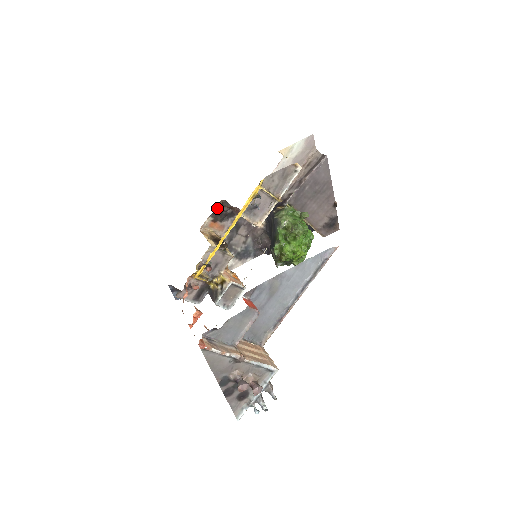
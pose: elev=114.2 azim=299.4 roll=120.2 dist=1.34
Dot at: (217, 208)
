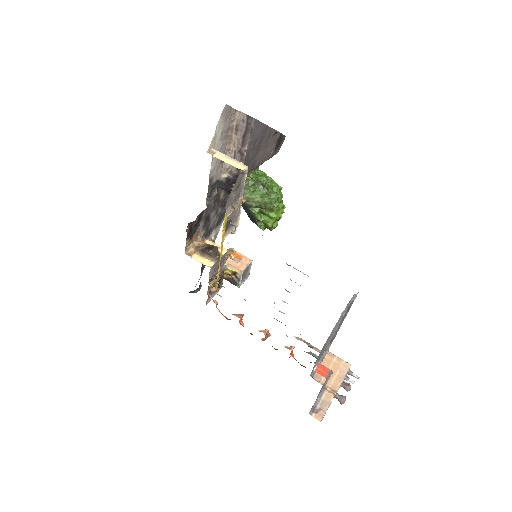
Dot at: (187, 231)
